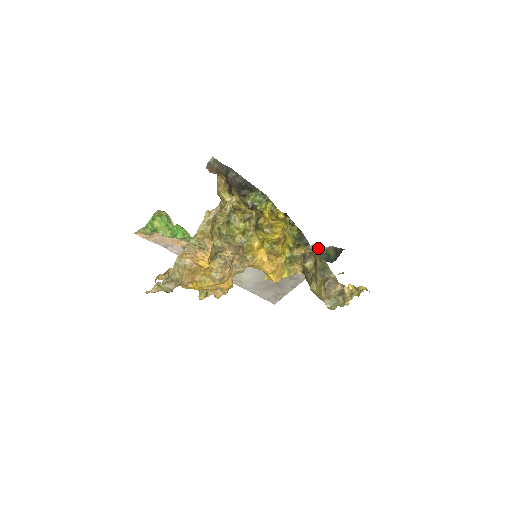
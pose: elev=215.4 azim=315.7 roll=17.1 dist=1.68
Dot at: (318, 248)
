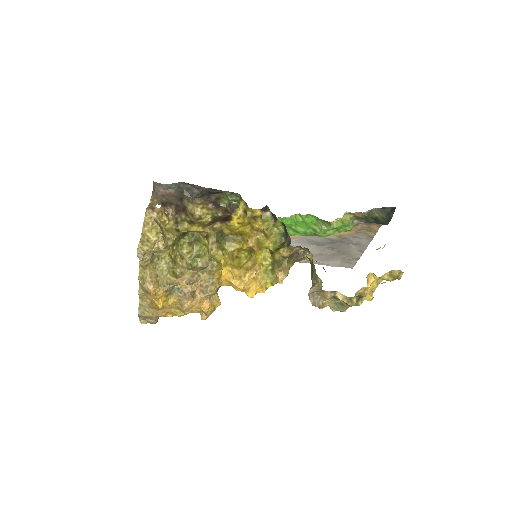
Dot at: (356, 215)
